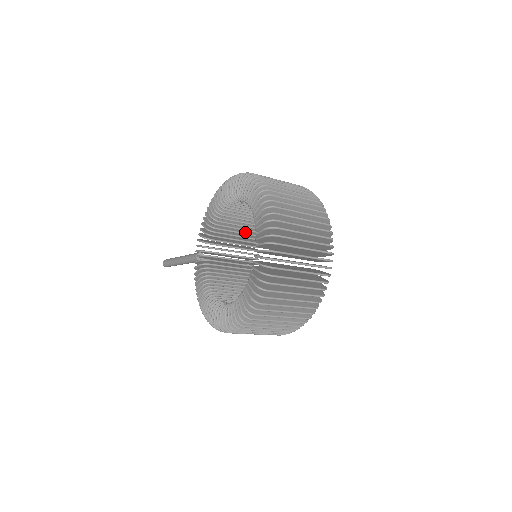
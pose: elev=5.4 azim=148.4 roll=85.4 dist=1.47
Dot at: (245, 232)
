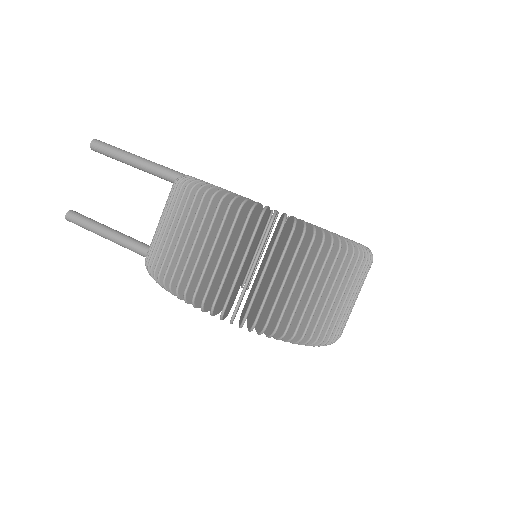
Dot at: occluded
